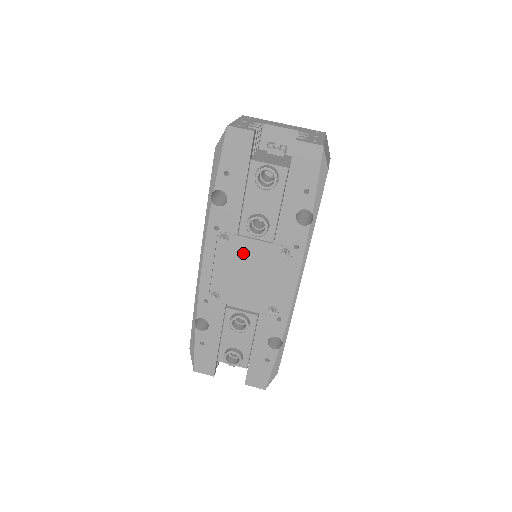
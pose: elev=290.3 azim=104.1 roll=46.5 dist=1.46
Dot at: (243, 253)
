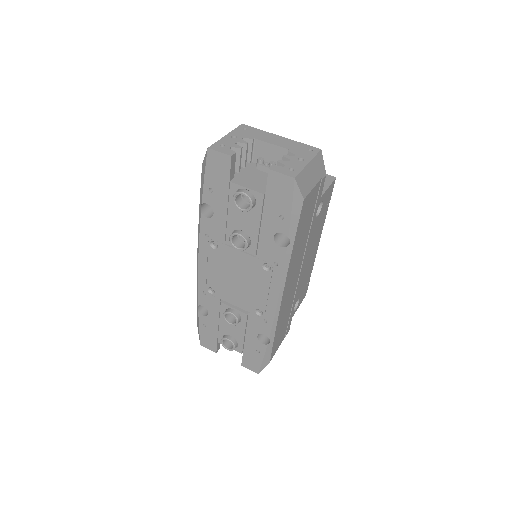
Dot at: (231, 260)
